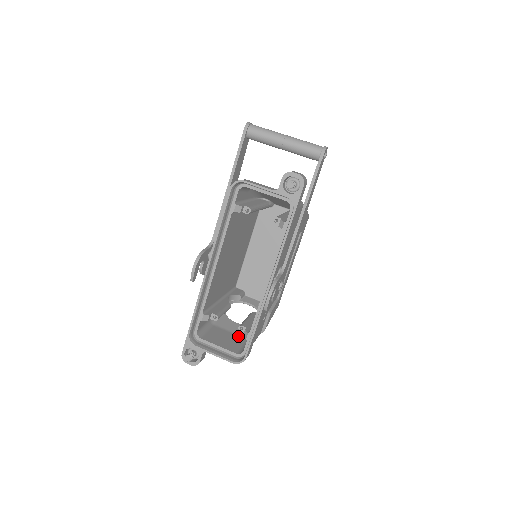
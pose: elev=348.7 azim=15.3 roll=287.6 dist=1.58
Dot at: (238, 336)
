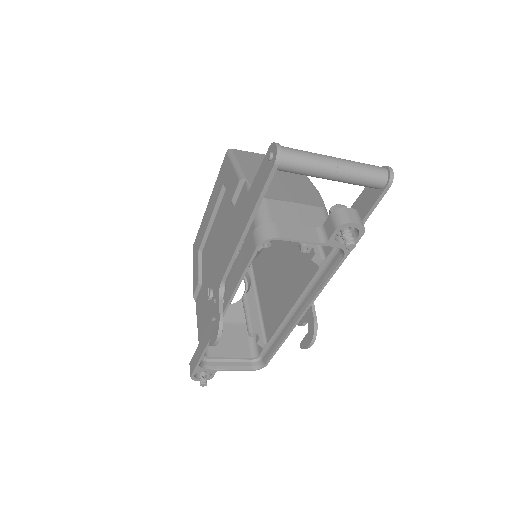
Dot at: (237, 325)
